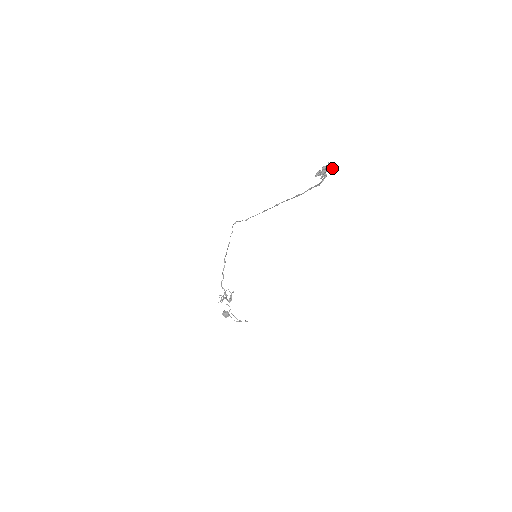
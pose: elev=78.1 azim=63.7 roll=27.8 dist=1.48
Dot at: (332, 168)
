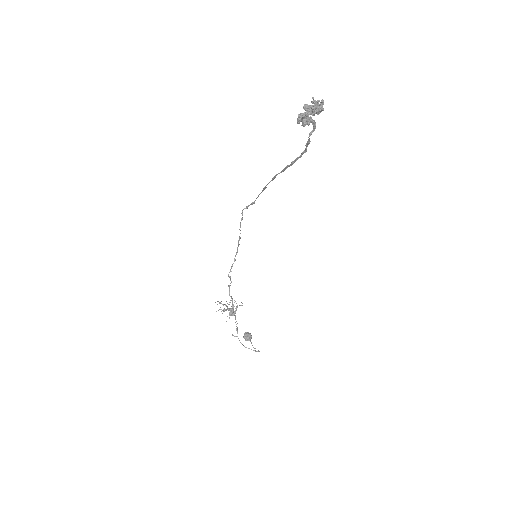
Dot at: (318, 107)
